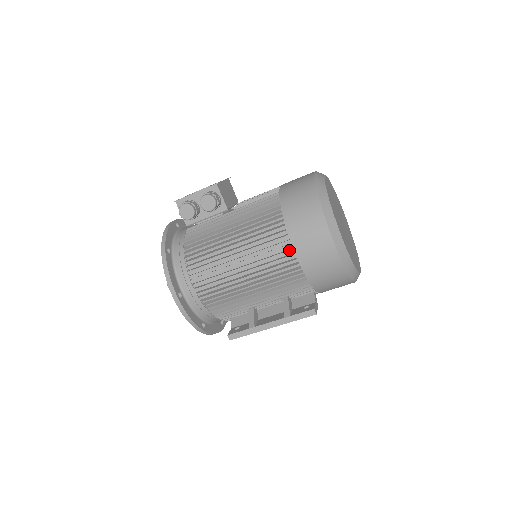
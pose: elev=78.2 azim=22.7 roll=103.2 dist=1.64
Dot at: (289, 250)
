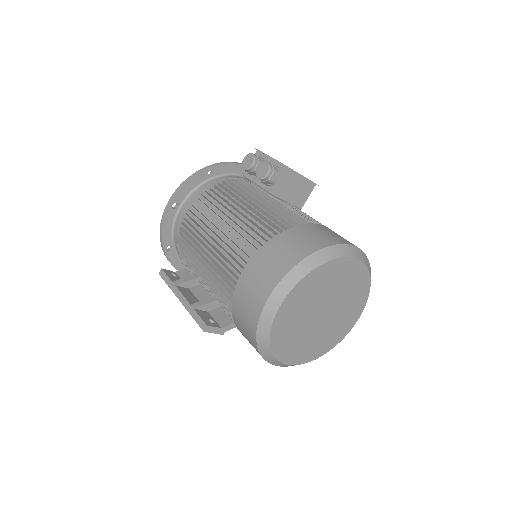
Dot at: (245, 262)
